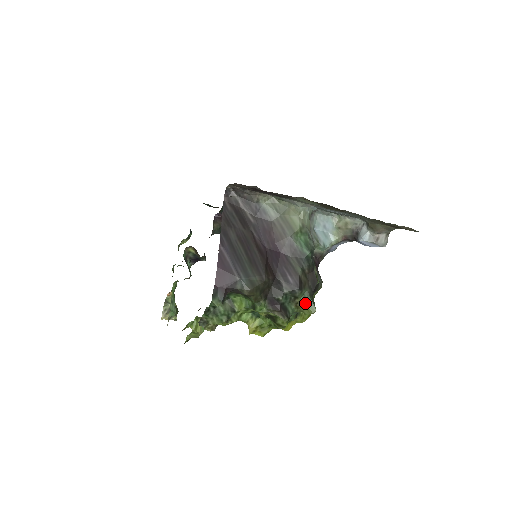
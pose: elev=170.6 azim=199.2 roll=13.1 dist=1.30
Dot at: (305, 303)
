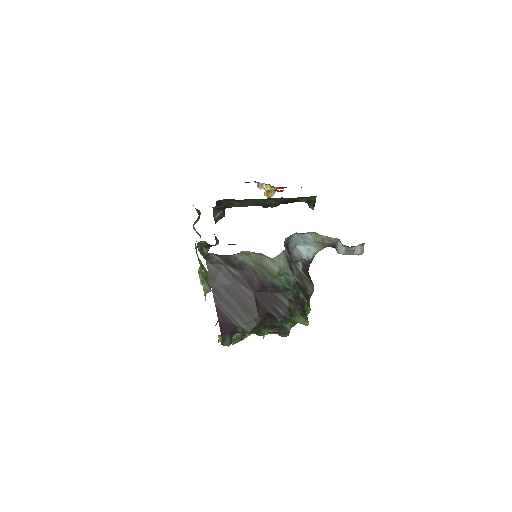
Dot at: (299, 320)
